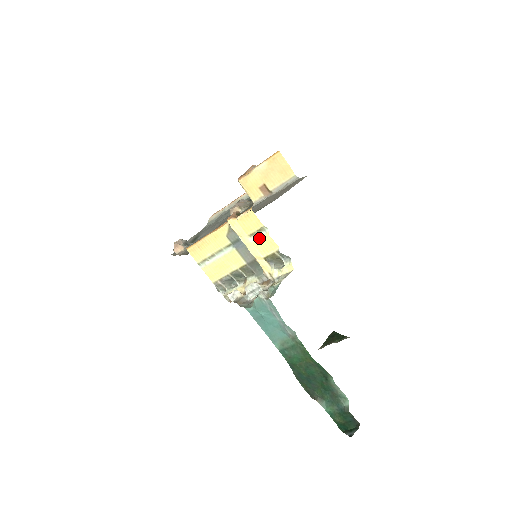
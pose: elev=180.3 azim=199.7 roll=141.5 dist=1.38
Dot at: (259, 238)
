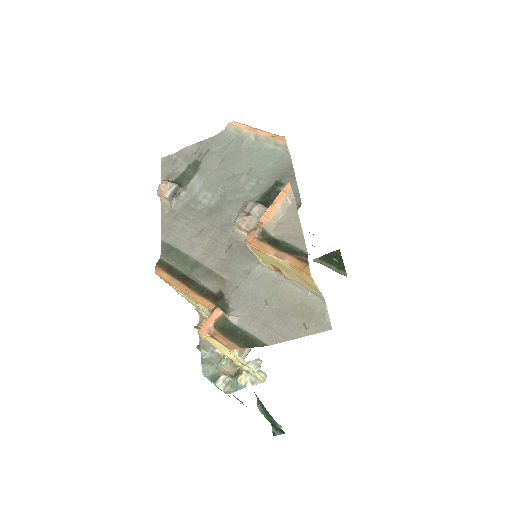
Dot at: (235, 355)
